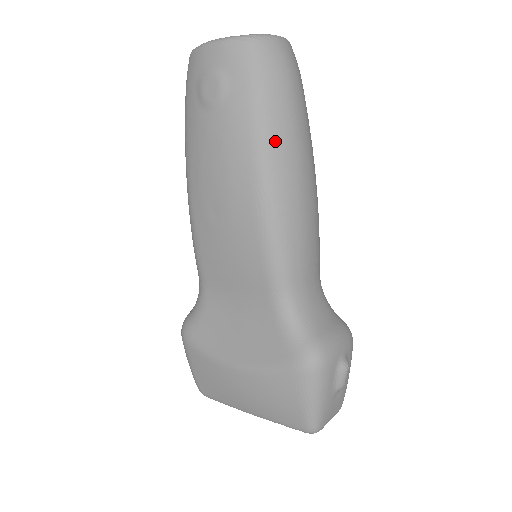
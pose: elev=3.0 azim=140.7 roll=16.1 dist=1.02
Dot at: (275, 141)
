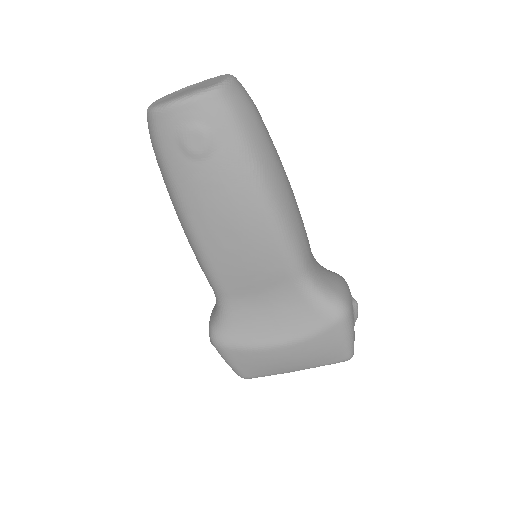
Dot at: (266, 167)
